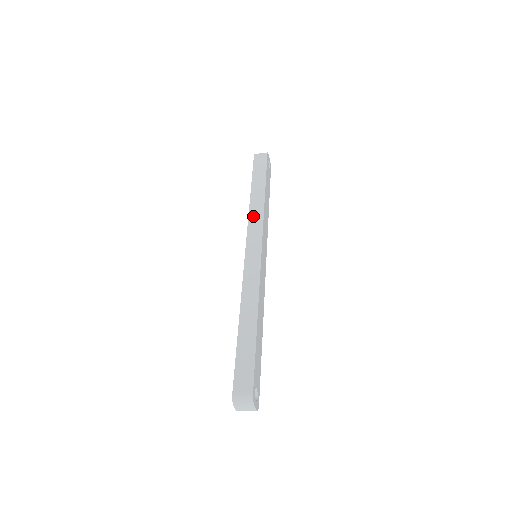
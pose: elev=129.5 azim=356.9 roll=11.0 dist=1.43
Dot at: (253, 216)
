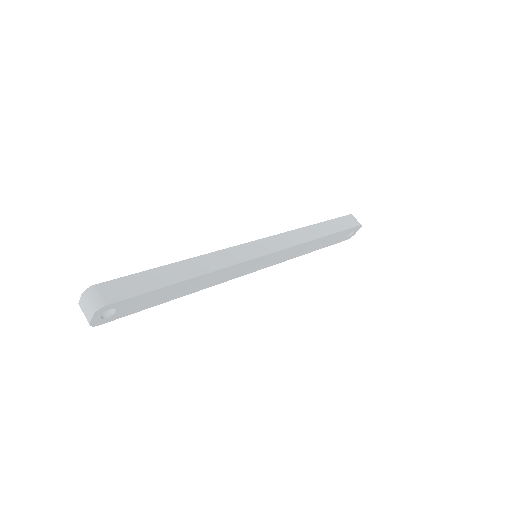
Dot at: (294, 235)
